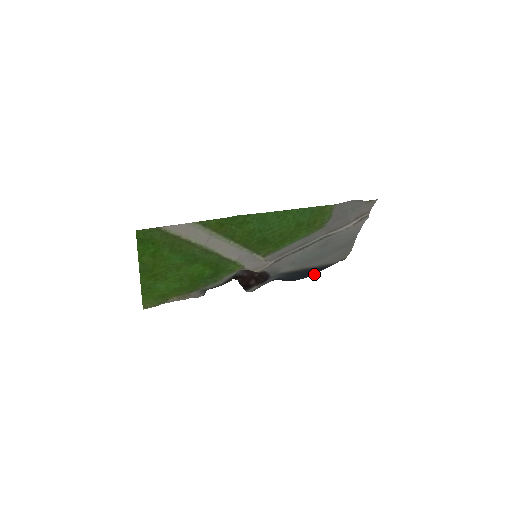
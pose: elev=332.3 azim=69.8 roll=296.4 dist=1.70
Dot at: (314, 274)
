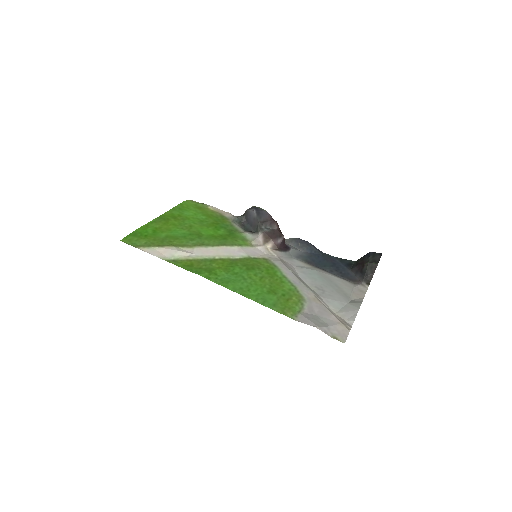
Dot at: (349, 260)
